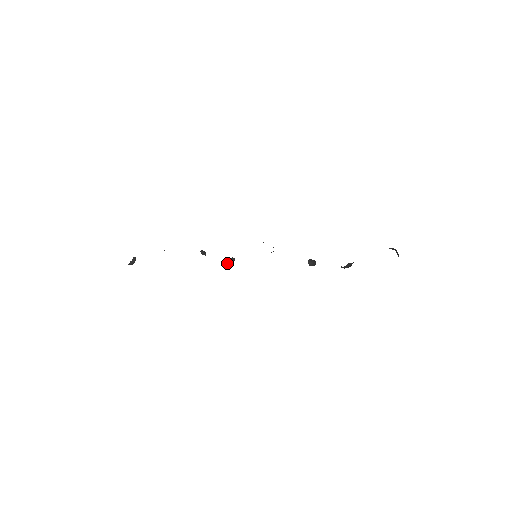
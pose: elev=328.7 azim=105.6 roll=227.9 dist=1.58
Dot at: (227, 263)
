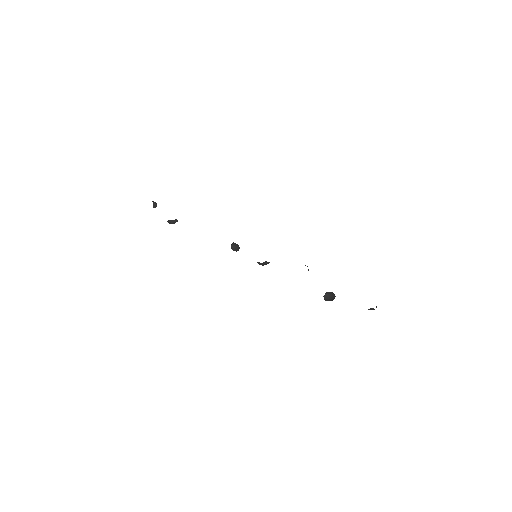
Dot at: (234, 243)
